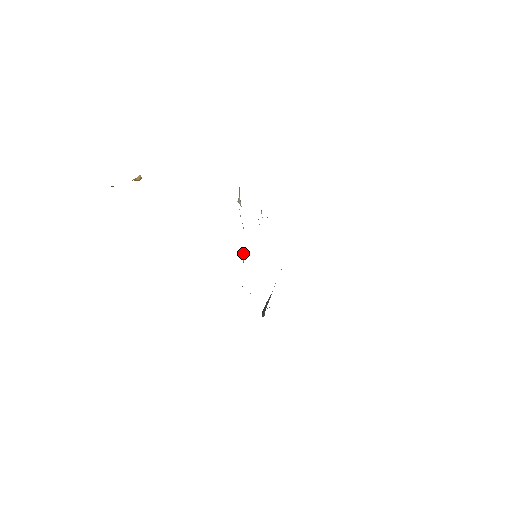
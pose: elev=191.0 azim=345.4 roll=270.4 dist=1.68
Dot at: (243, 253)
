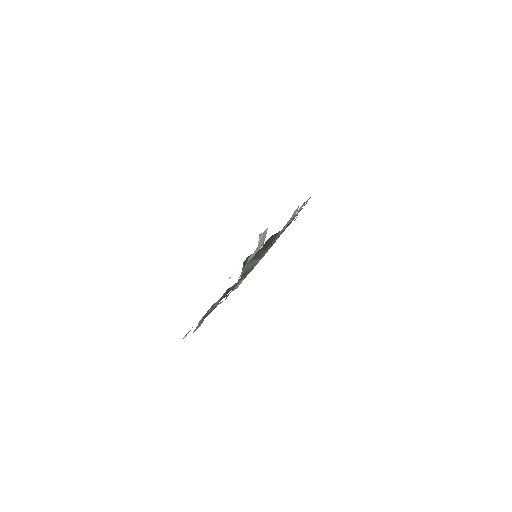
Dot at: (228, 292)
